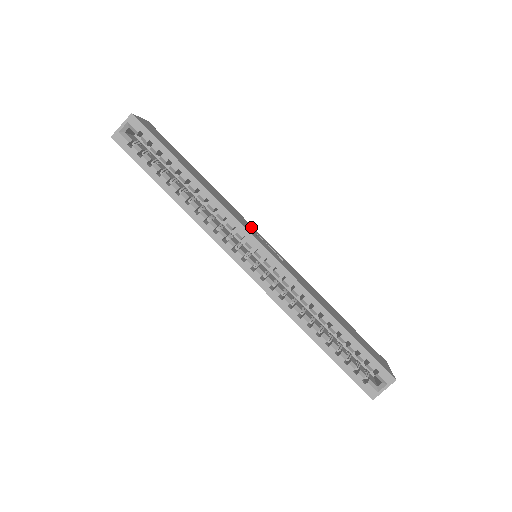
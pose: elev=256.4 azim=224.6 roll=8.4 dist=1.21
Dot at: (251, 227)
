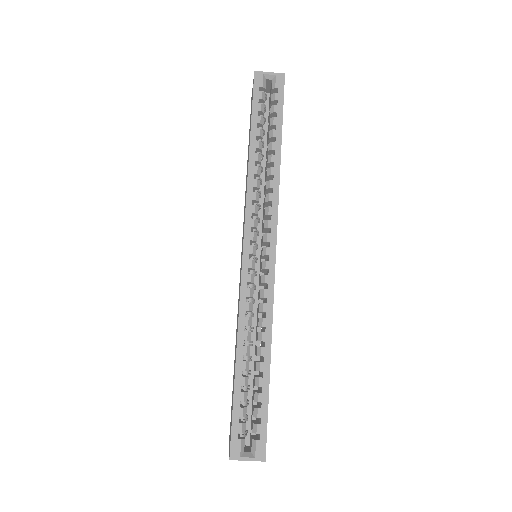
Dot at: occluded
